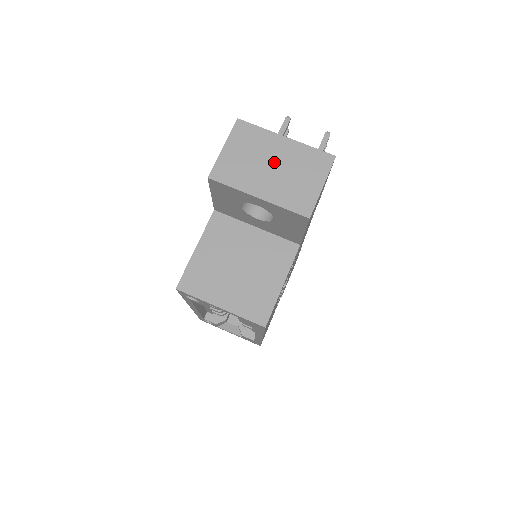
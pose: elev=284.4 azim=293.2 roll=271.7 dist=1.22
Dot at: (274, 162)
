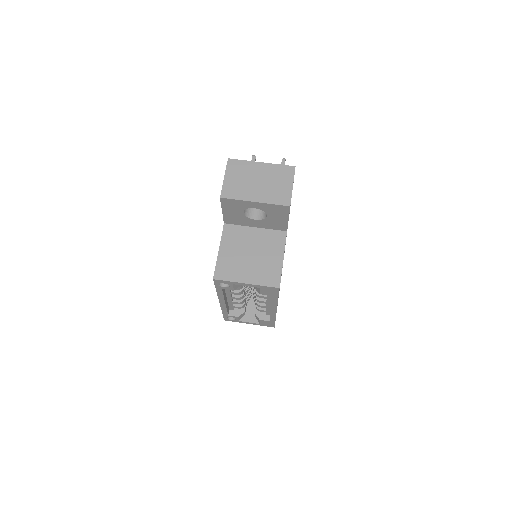
Dot at: (259, 179)
